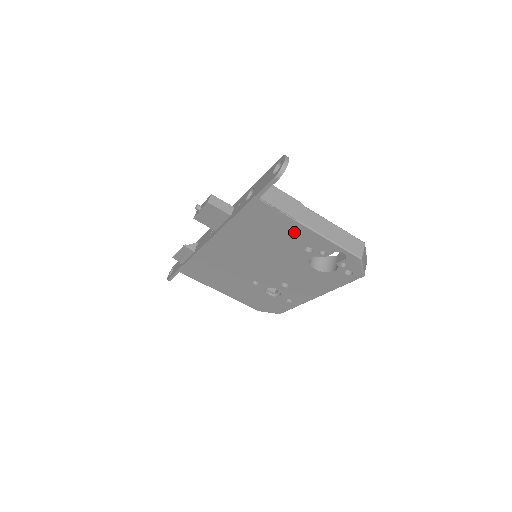
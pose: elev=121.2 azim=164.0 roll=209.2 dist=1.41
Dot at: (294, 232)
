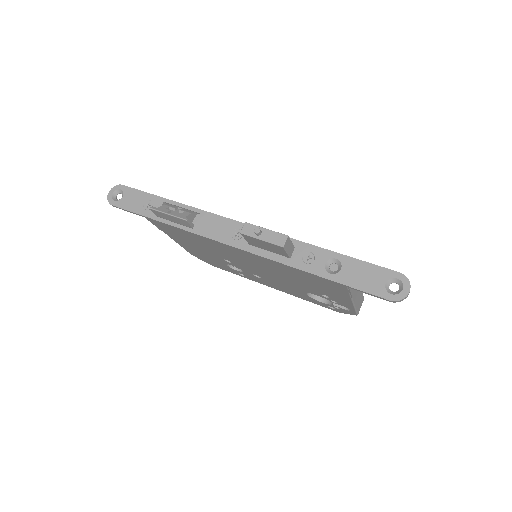
Dot at: (335, 294)
